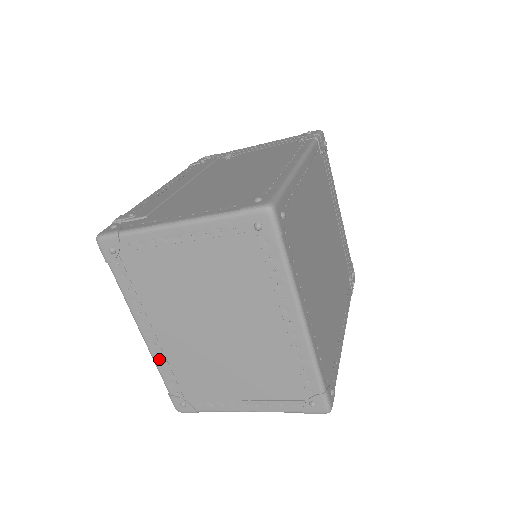
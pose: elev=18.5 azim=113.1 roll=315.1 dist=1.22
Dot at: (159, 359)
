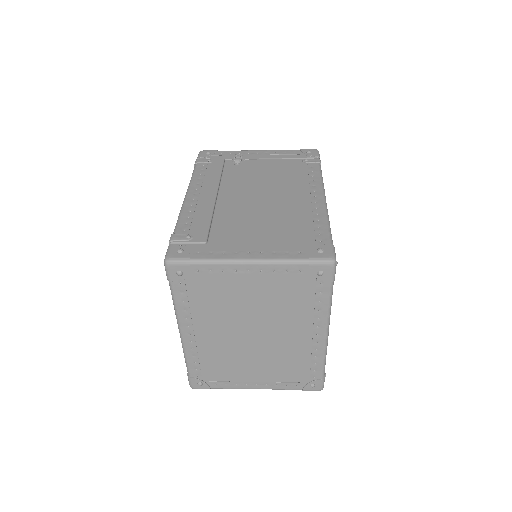
Dot at: (190, 352)
